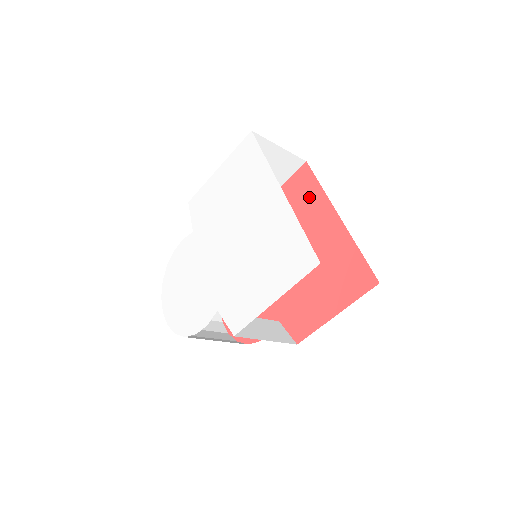
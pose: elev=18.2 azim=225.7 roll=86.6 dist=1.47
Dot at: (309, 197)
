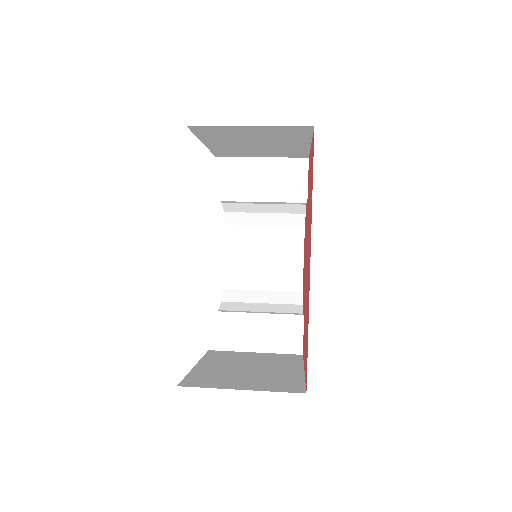
Dot at: (311, 193)
